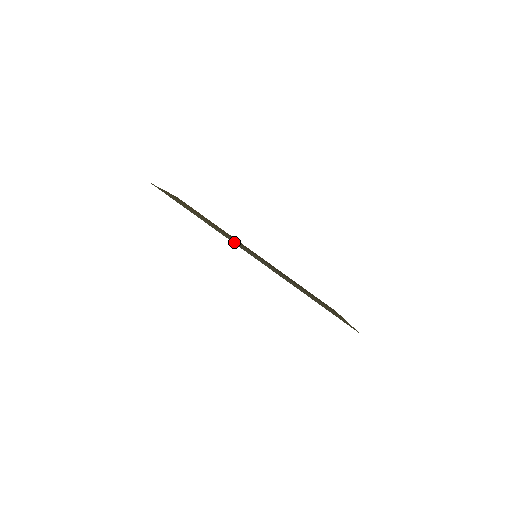
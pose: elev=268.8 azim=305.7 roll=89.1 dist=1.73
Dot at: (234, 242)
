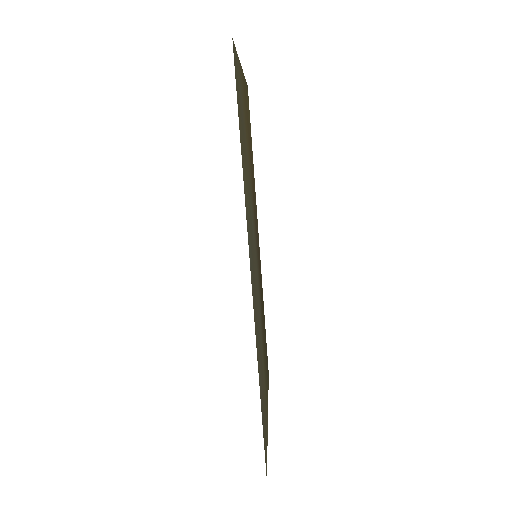
Dot at: occluded
